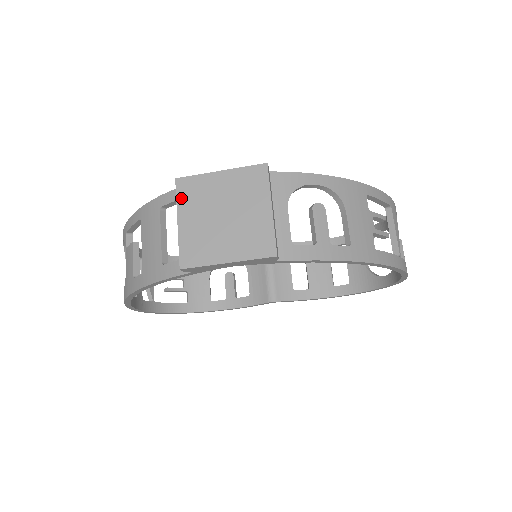
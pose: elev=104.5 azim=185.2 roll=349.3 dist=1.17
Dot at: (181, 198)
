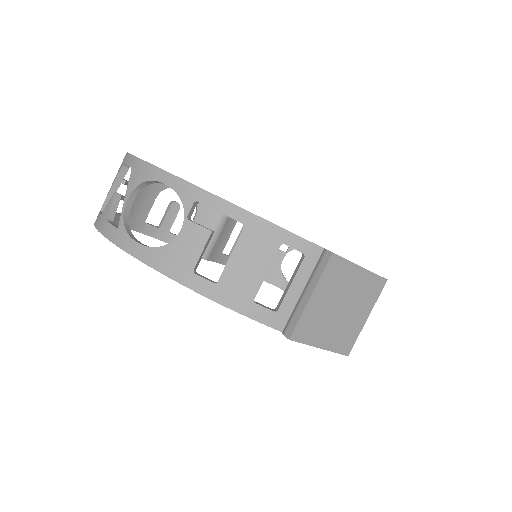
Dot at: (326, 275)
